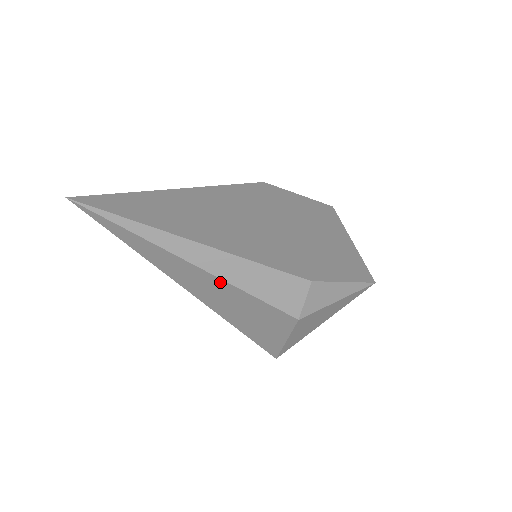
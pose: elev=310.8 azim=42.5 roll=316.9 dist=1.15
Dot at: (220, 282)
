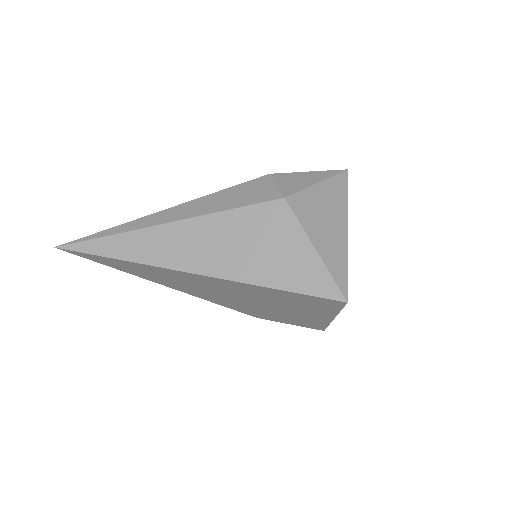
Dot at: (196, 223)
